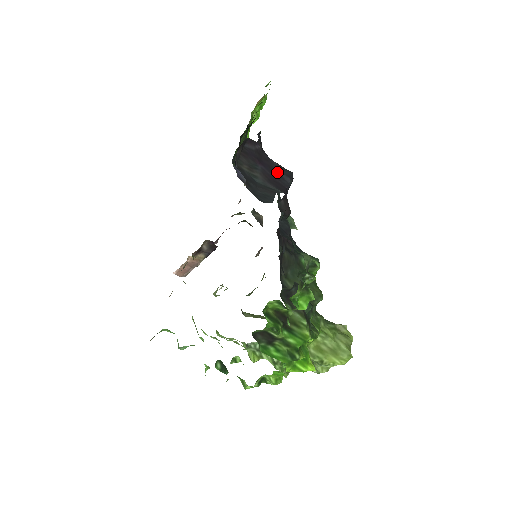
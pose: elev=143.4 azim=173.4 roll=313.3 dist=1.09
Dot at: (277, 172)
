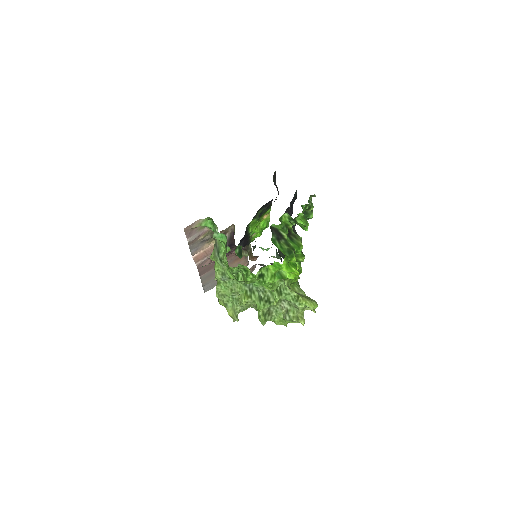
Dot at: occluded
